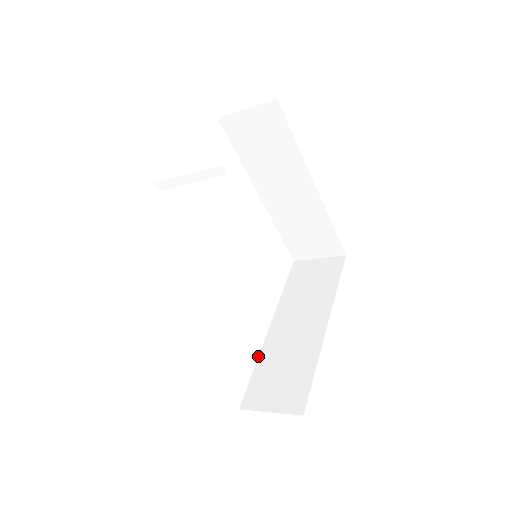
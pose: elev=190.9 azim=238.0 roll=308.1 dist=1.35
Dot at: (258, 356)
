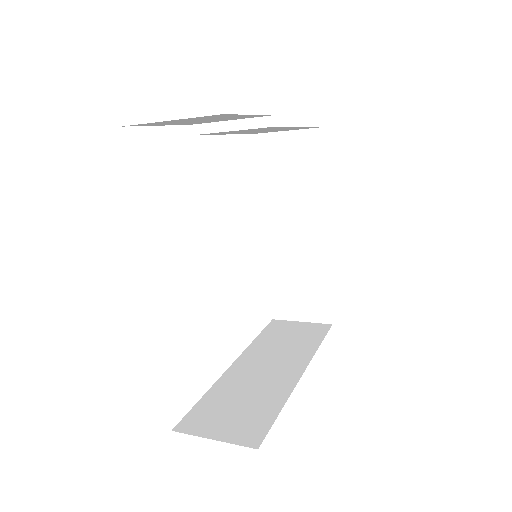
Dot at: occluded
